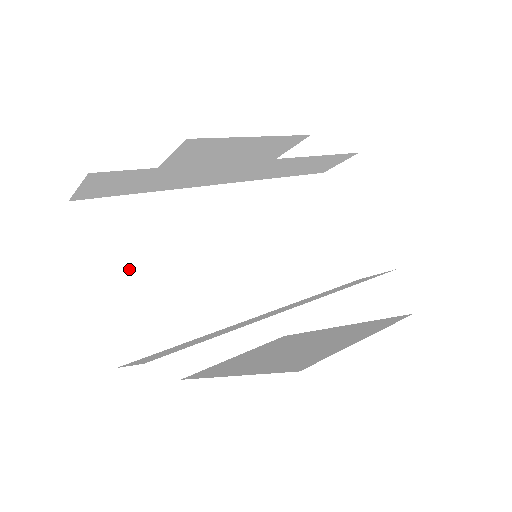
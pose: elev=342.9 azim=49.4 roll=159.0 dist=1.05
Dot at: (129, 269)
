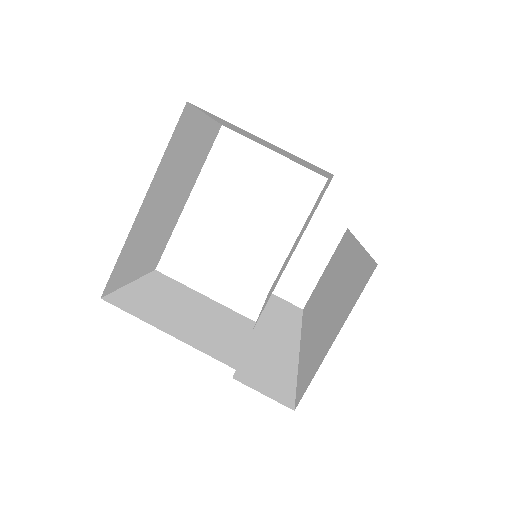
Dot at: occluded
